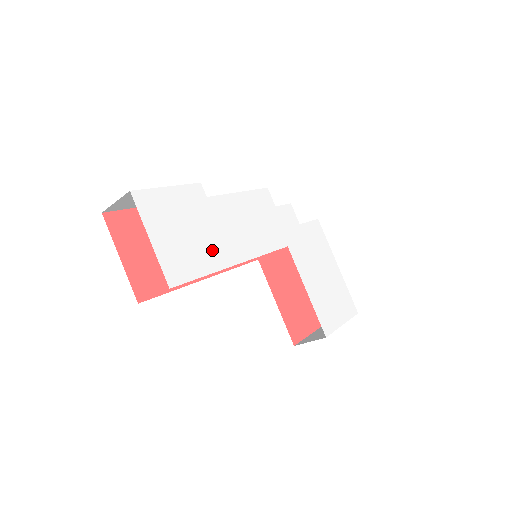
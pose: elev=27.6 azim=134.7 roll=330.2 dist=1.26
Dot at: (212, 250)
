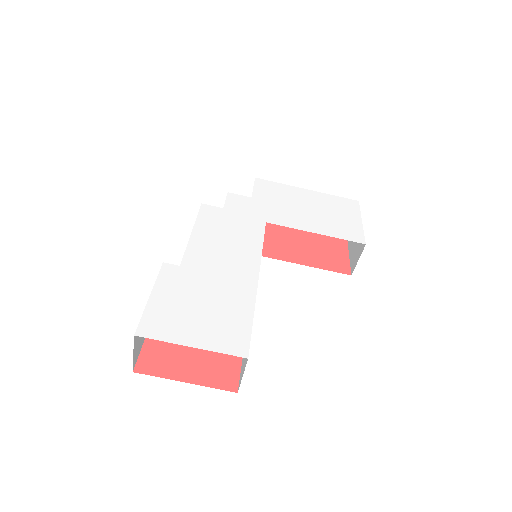
Dot at: (233, 294)
